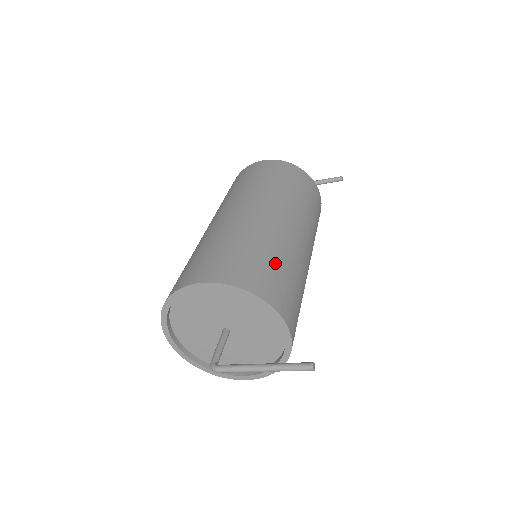
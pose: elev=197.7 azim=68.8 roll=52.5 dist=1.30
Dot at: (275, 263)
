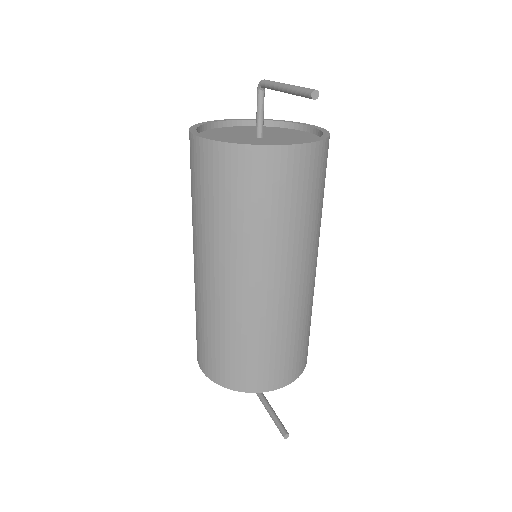
Dot at: (238, 350)
